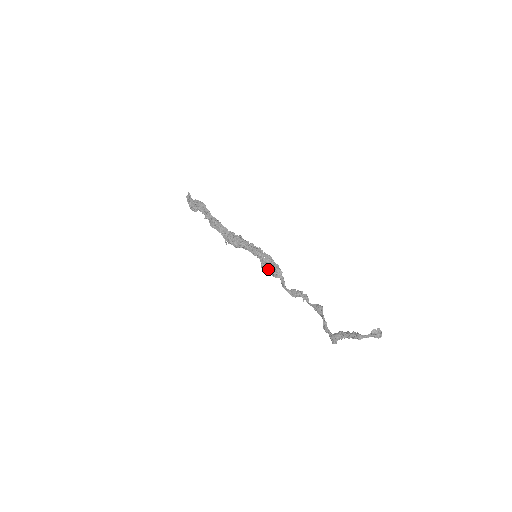
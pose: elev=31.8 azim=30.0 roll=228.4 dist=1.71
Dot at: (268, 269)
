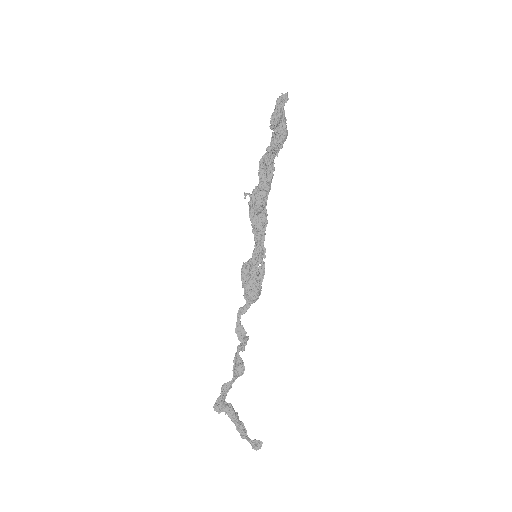
Dot at: (249, 282)
